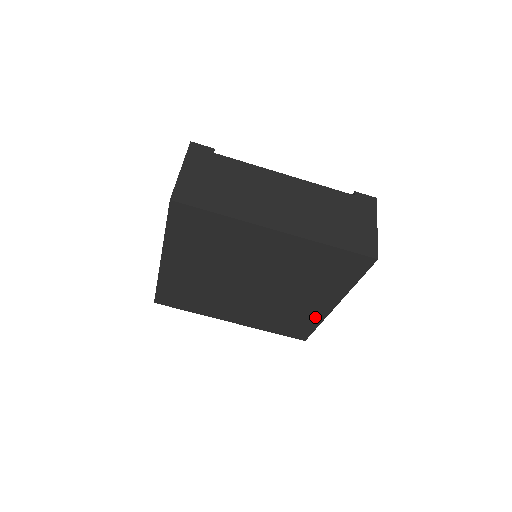
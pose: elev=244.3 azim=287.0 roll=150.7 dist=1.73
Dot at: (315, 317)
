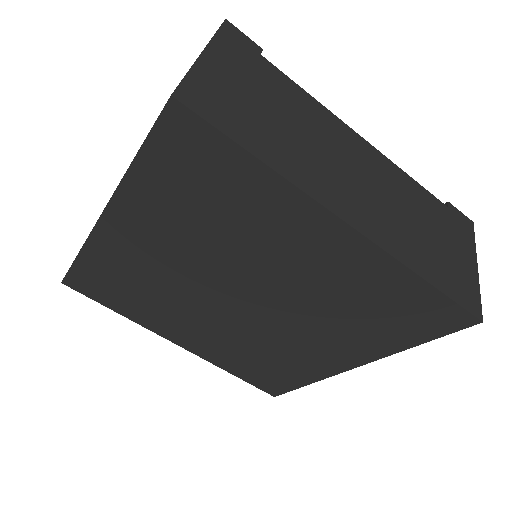
Dot at: (312, 372)
